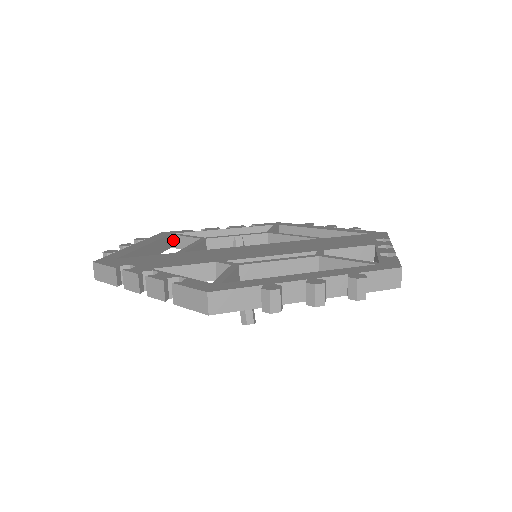
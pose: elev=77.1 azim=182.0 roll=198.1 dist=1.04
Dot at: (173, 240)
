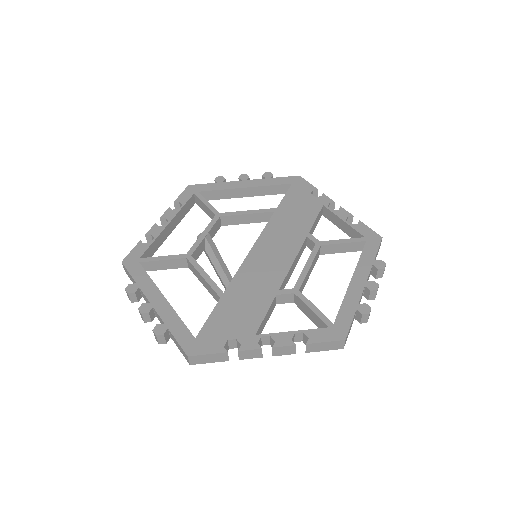
Dot at: (144, 266)
